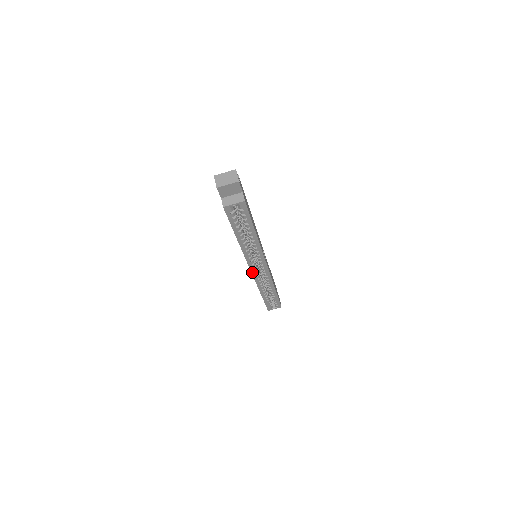
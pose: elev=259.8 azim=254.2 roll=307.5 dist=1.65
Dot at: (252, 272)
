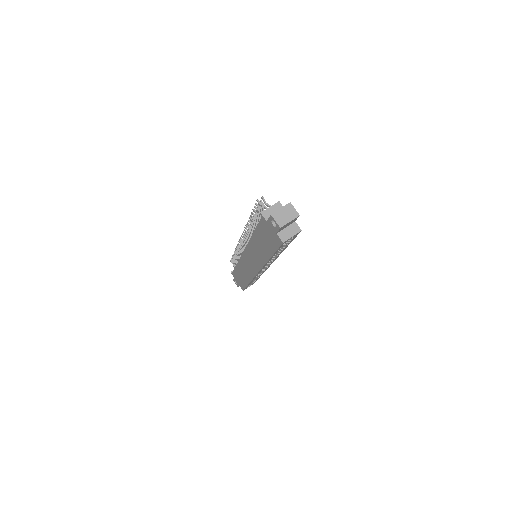
Dot at: (258, 273)
